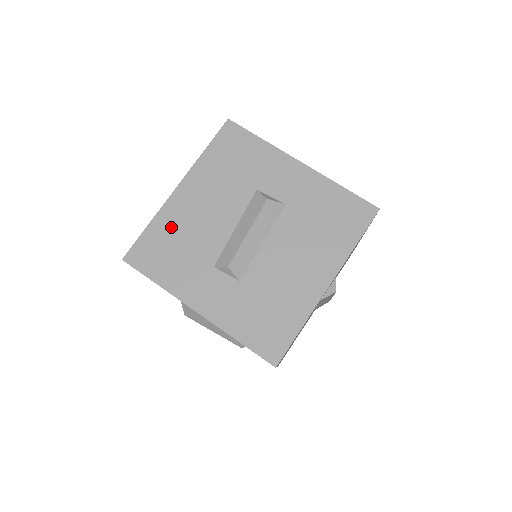
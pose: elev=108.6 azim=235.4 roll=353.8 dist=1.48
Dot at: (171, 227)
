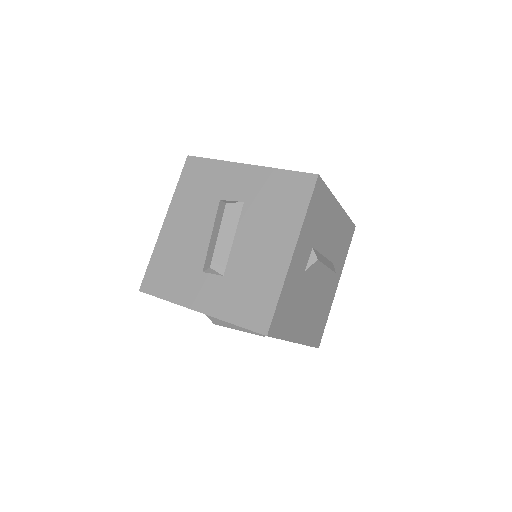
Dot at: (166, 253)
